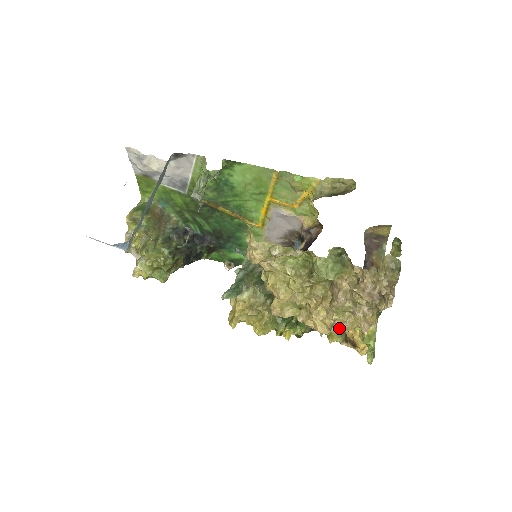
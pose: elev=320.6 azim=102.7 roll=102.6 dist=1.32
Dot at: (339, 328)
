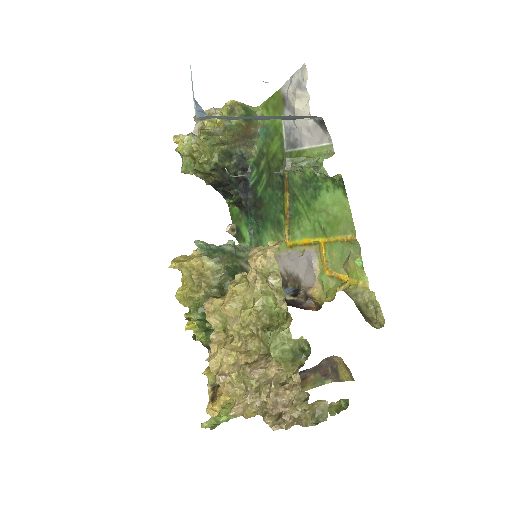
Dot at: (224, 383)
